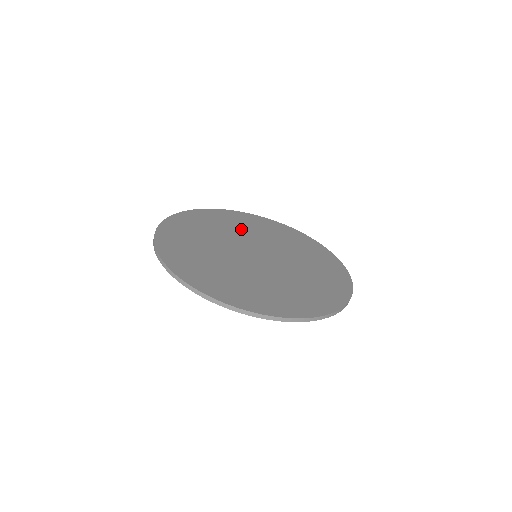
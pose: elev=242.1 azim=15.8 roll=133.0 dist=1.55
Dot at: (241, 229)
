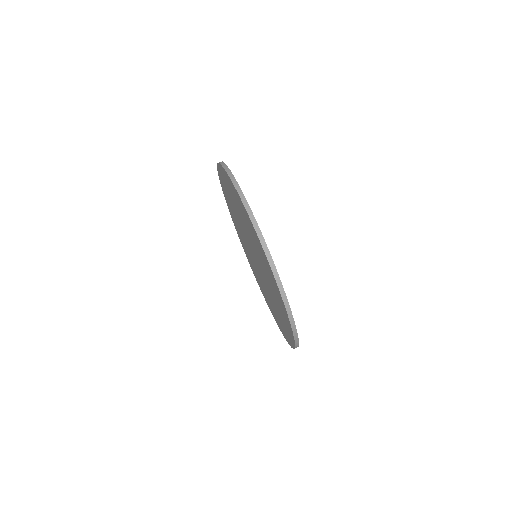
Dot at: occluded
